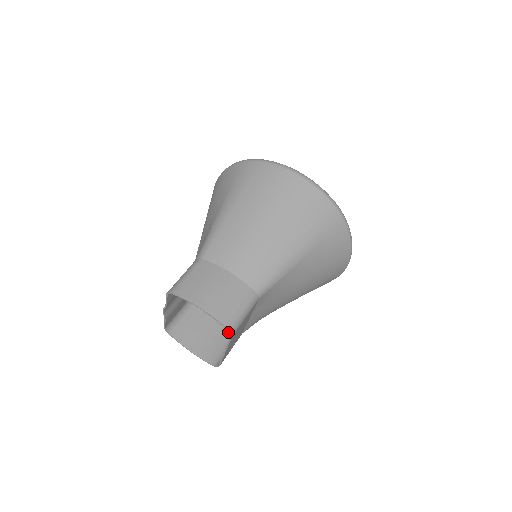
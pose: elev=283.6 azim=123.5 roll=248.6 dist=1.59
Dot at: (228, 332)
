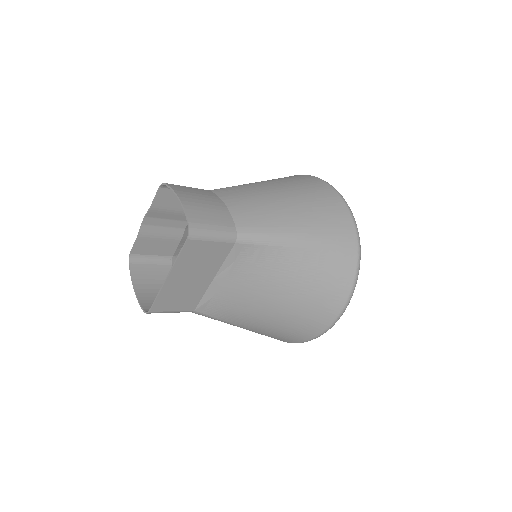
Dot at: occluded
